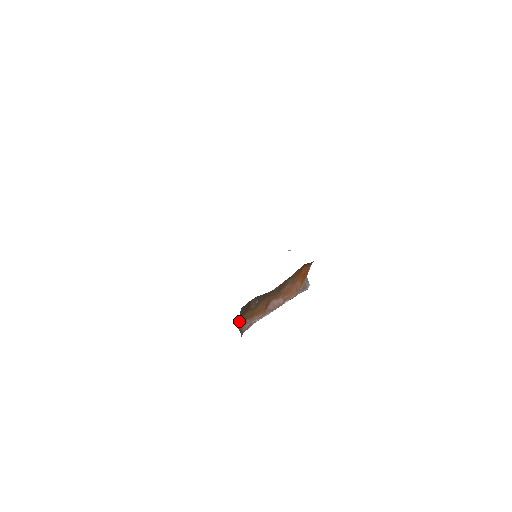
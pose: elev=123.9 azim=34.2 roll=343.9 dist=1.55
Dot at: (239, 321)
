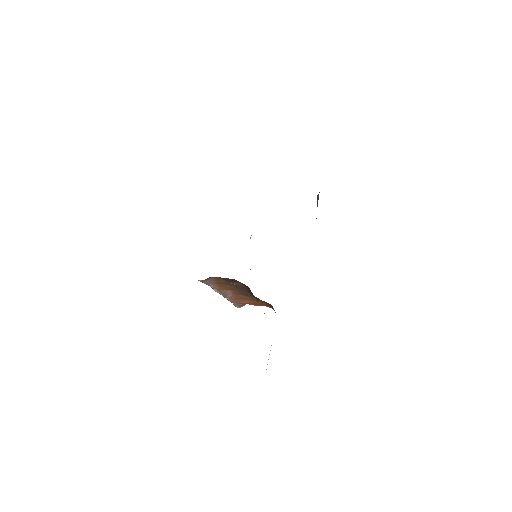
Dot at: occluded
